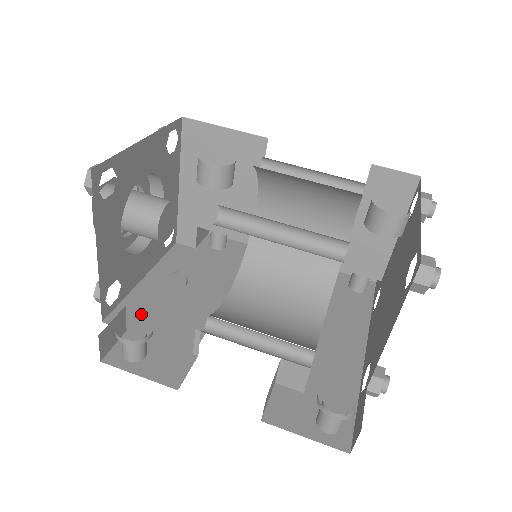
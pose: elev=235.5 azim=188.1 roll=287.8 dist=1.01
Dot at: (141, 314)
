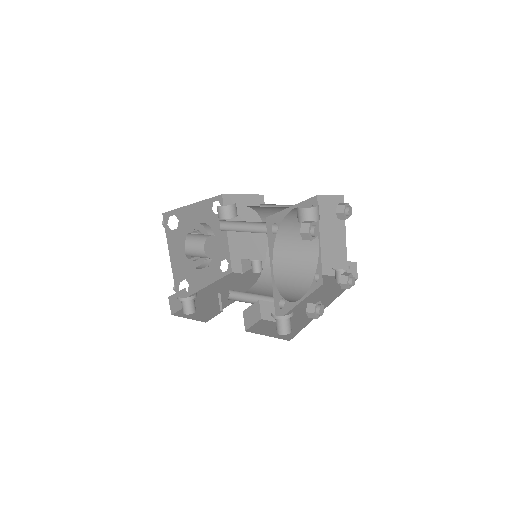
Dot at: (199, 299)
